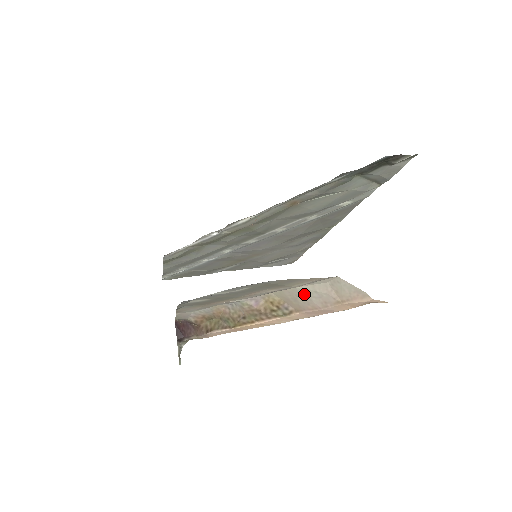
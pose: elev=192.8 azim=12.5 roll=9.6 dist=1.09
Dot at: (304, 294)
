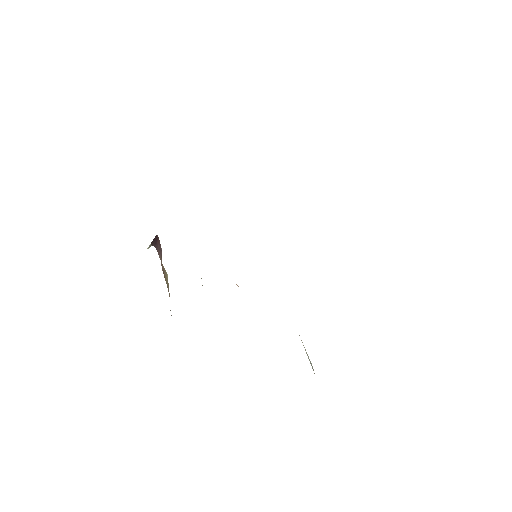
Dot at: occluded
